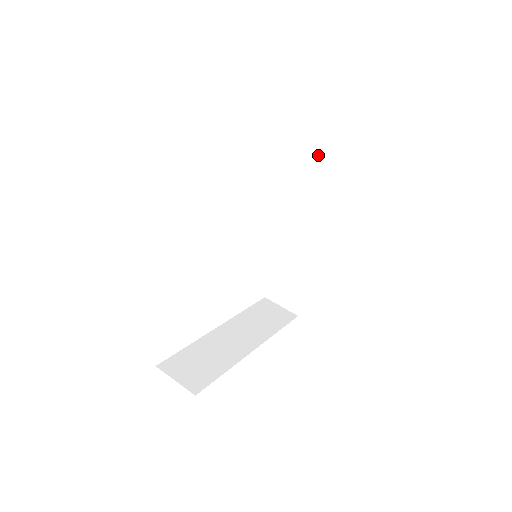
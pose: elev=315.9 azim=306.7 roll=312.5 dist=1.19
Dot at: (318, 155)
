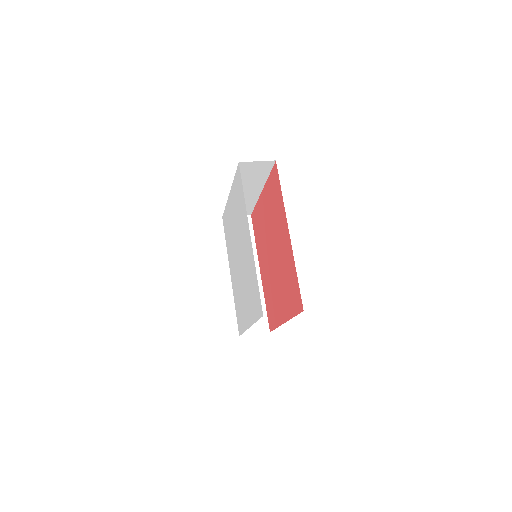
Dot at: occluded
